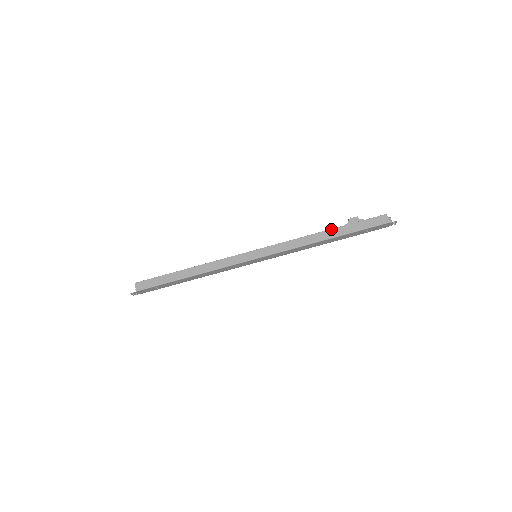
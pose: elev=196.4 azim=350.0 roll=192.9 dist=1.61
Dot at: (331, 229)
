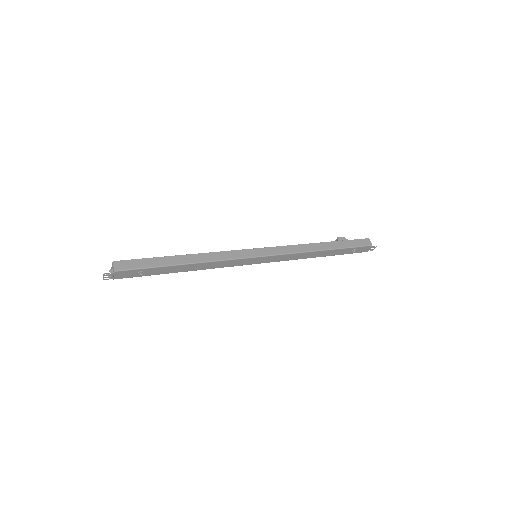
Dot at: (327, 242)
